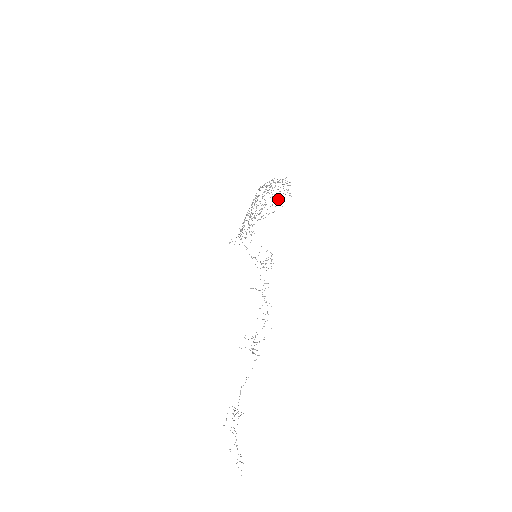
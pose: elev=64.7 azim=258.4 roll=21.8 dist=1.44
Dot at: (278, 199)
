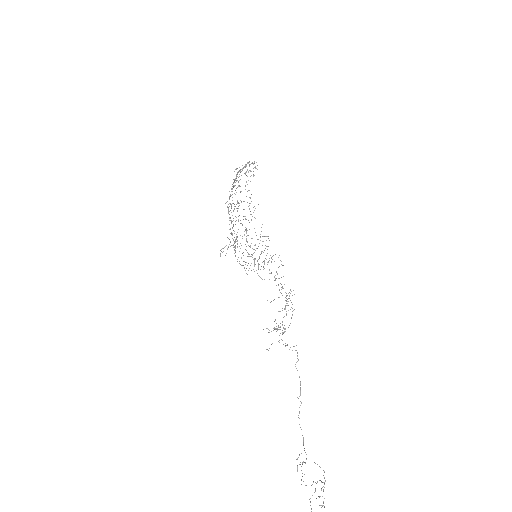
Dot at: (242, 168)
